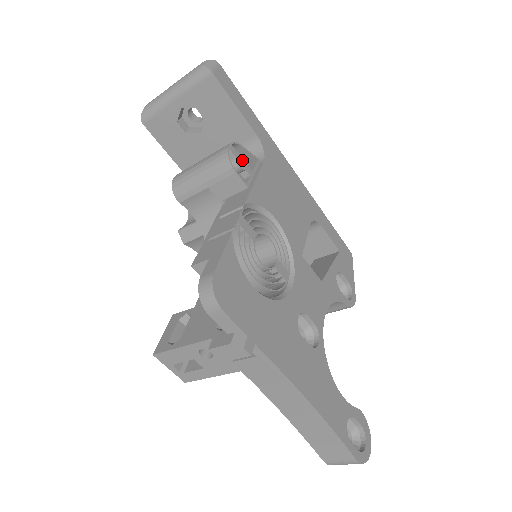
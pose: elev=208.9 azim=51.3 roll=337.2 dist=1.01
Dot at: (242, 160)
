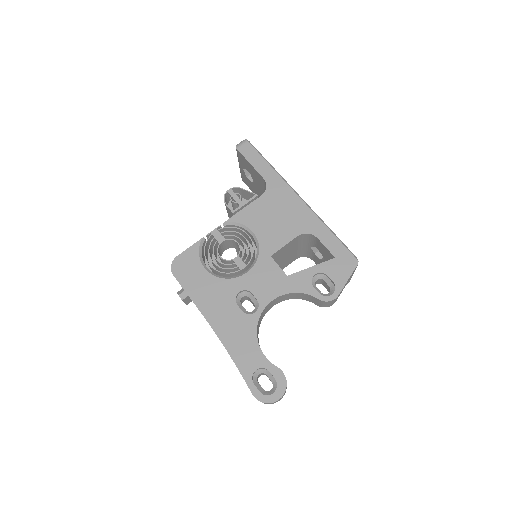
Dot at: (237, 197)
